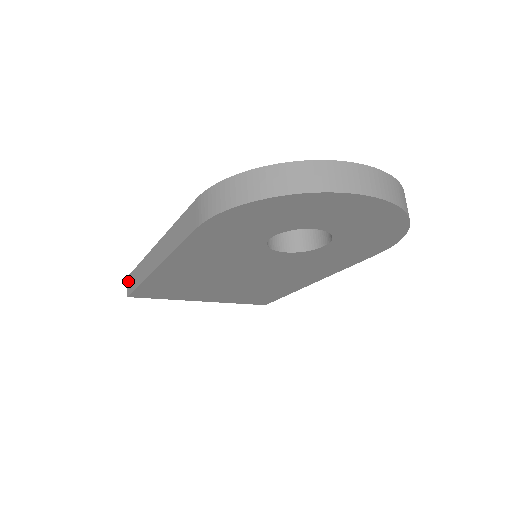
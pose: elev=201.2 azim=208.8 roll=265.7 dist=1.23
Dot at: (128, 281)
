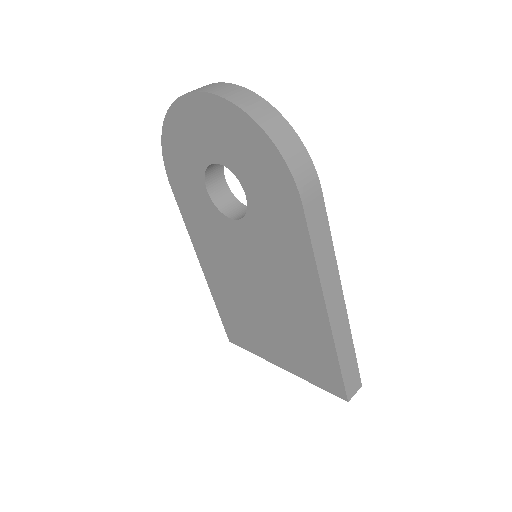
Dot at: occluded
